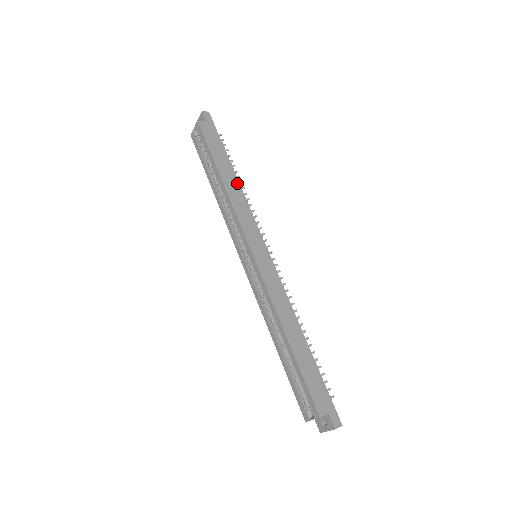
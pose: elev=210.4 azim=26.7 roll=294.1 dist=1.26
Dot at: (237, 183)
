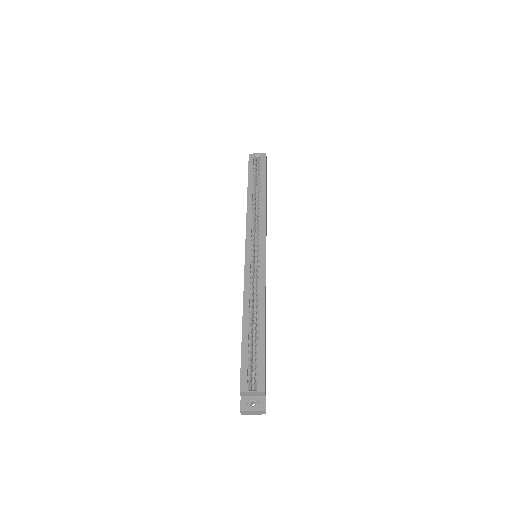
Dot at: (266, 207)
